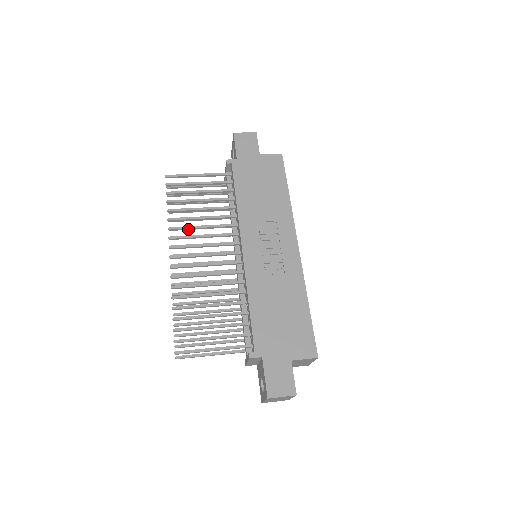
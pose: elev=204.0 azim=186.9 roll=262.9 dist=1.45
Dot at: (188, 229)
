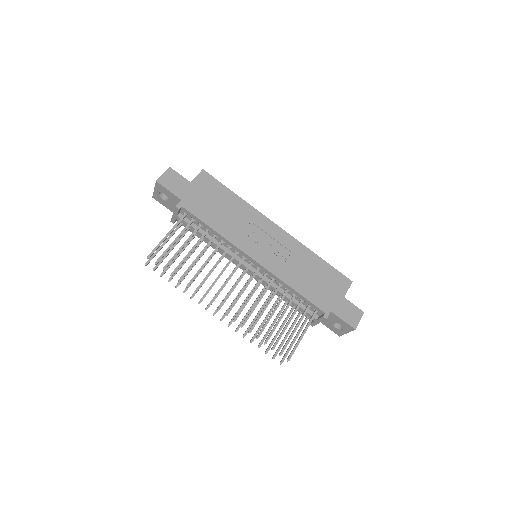
Dot at: (205, 280)
